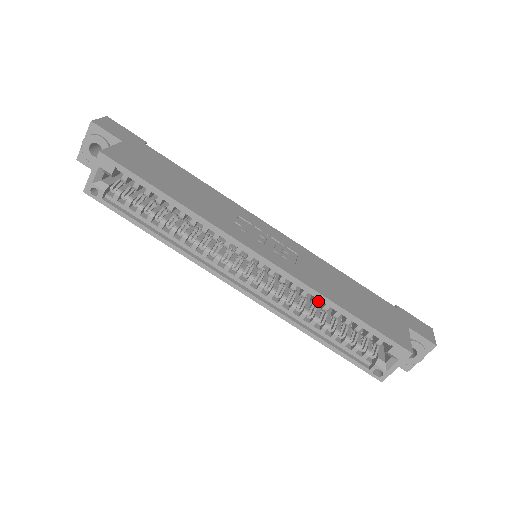
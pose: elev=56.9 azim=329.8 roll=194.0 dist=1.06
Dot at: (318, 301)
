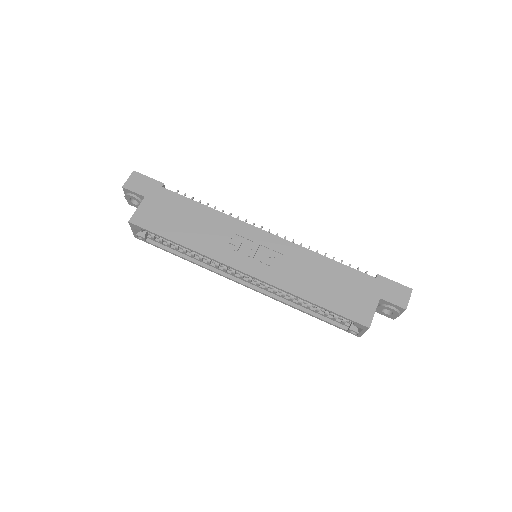
Dot at: occluded
